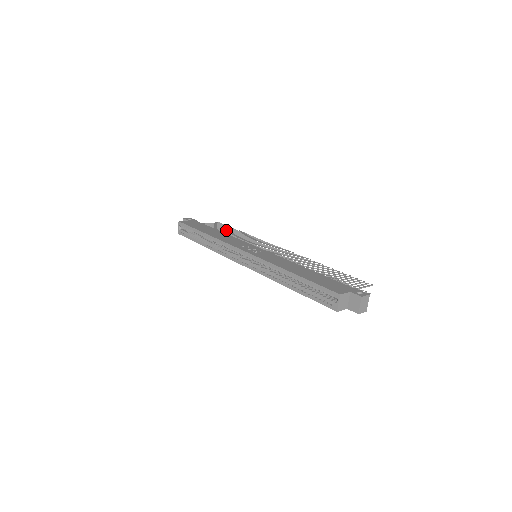
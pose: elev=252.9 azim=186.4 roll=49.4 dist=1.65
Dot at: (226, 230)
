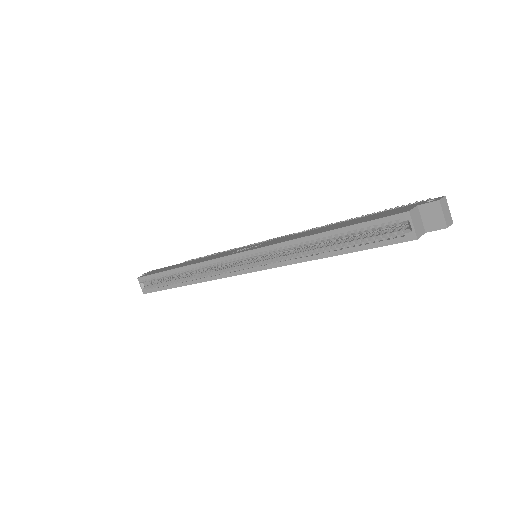
Dot at: occluded
